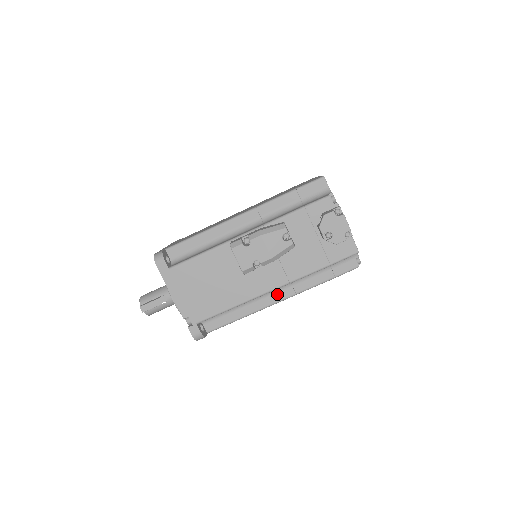
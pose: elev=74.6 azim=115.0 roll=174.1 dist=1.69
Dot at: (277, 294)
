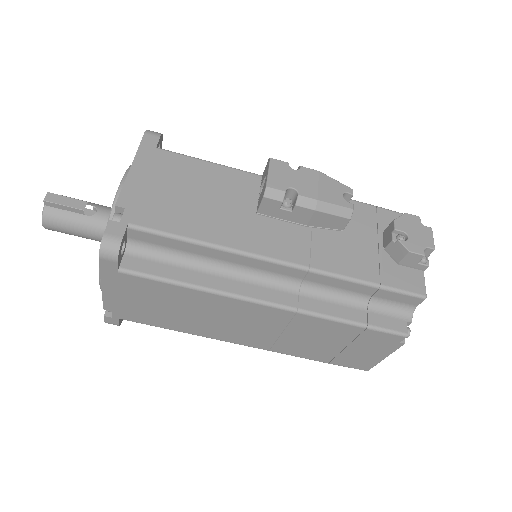
Dot at: (269, 290)
